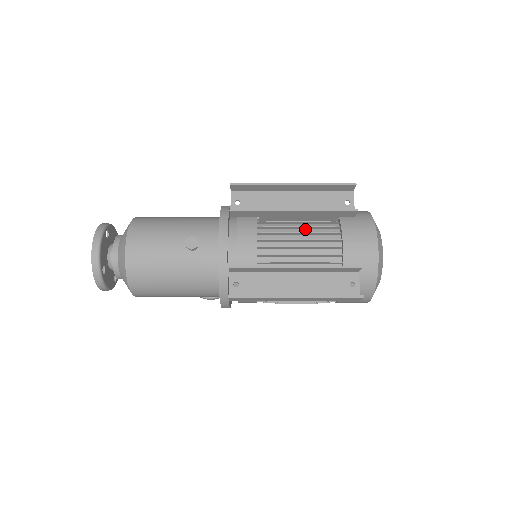
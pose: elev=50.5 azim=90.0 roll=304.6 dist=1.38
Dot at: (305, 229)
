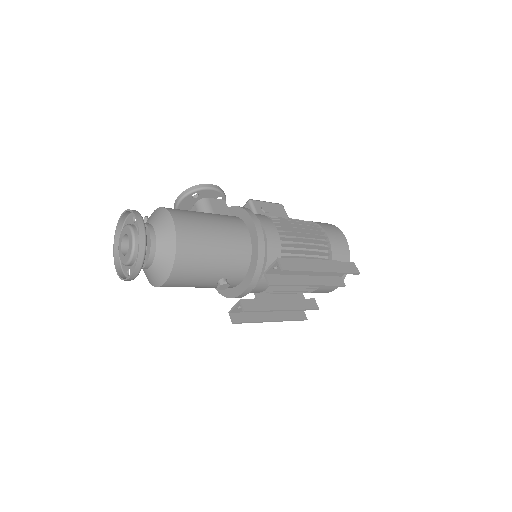
Dot at: occluded
